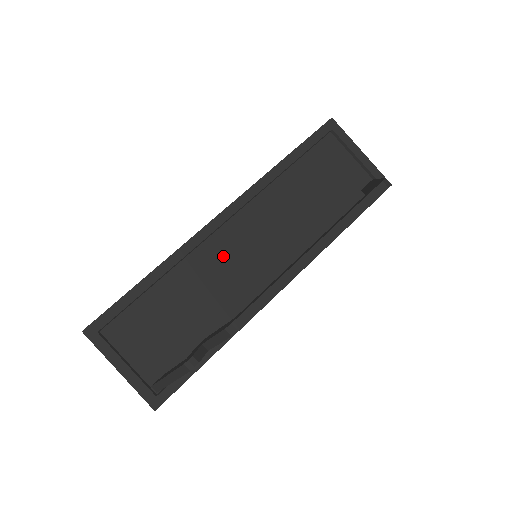
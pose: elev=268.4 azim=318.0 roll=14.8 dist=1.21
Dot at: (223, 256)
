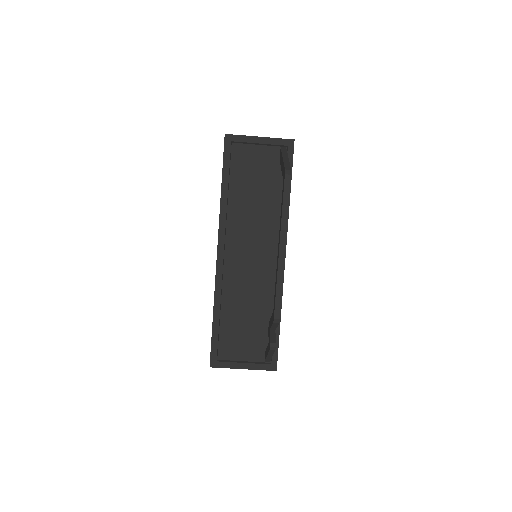
Dot at: (240, 271)
